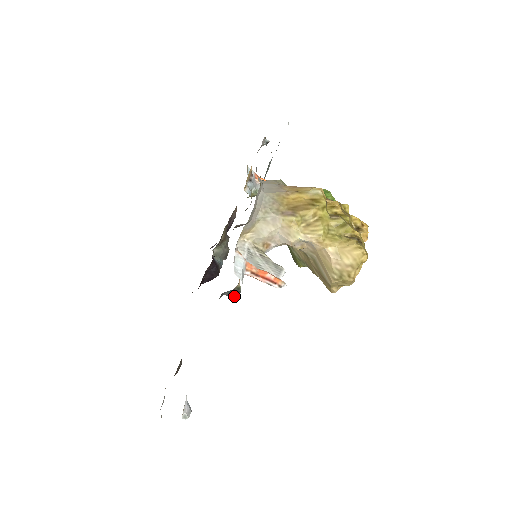
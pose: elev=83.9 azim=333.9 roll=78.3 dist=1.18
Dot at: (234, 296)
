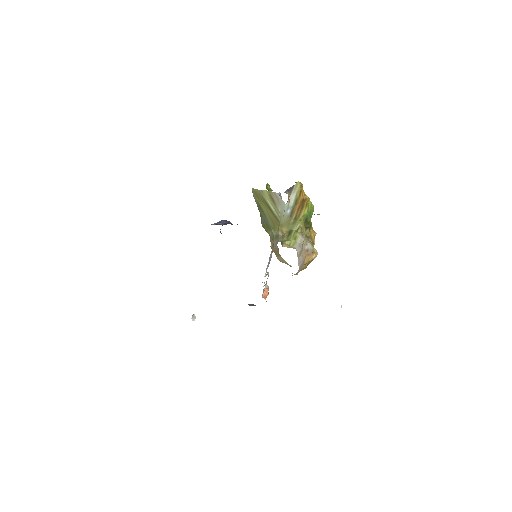
Dot at: (249, 305)
